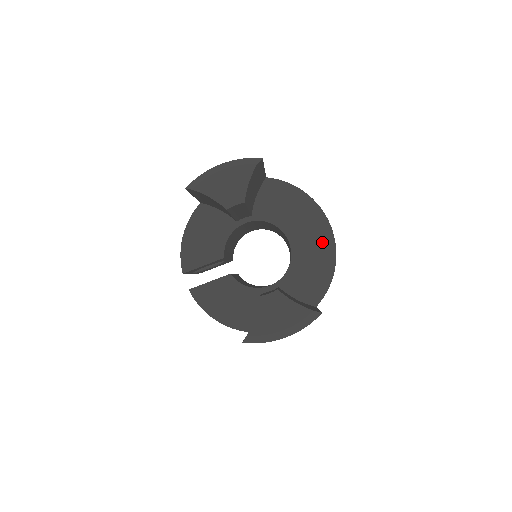
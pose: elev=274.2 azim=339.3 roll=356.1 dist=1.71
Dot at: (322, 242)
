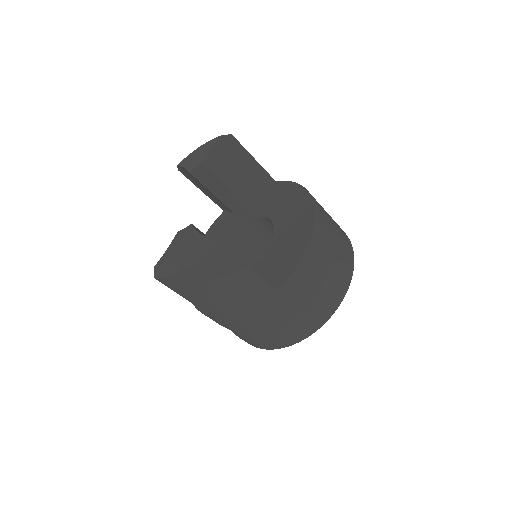
Dot at: (302, 226)
